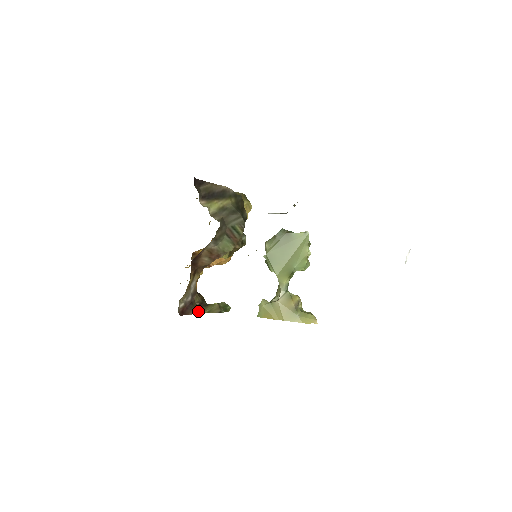
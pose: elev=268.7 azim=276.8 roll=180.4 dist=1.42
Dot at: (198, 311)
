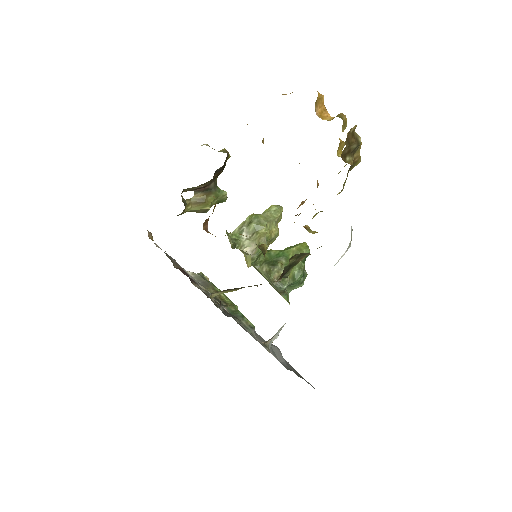
Dot at: (178, 215)
